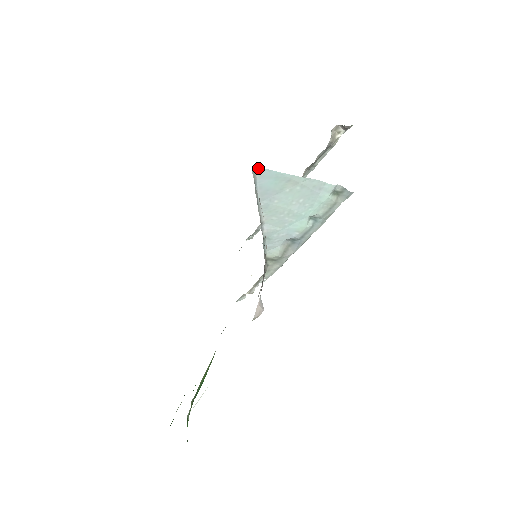
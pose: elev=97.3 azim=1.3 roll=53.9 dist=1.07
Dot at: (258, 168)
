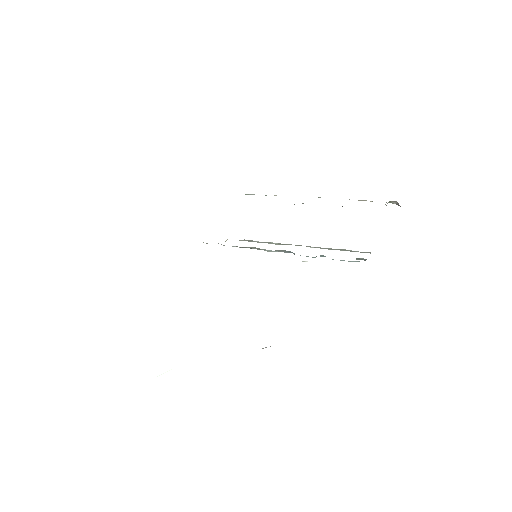
Dot at: occluded
